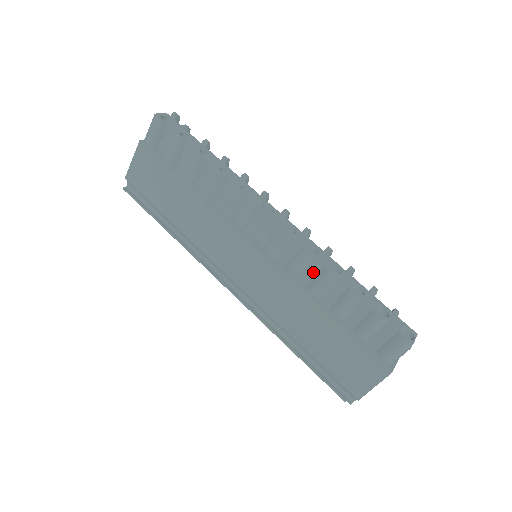
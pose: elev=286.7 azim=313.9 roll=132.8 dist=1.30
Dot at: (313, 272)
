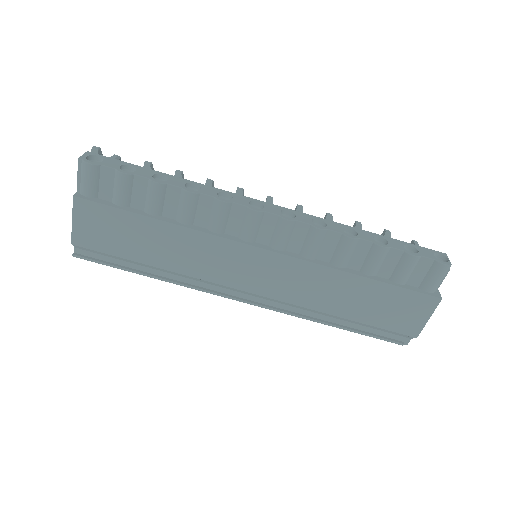
Dot at: (331, 245)
